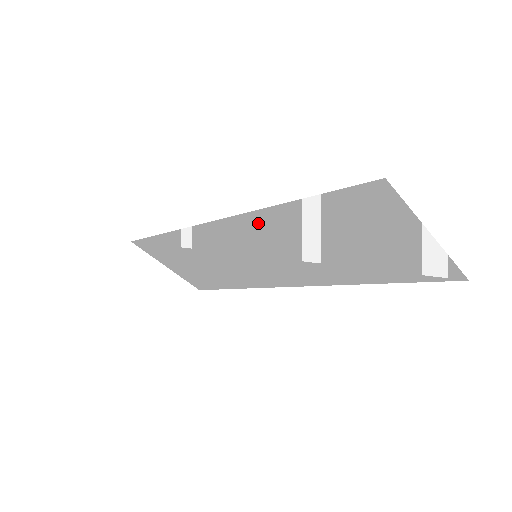
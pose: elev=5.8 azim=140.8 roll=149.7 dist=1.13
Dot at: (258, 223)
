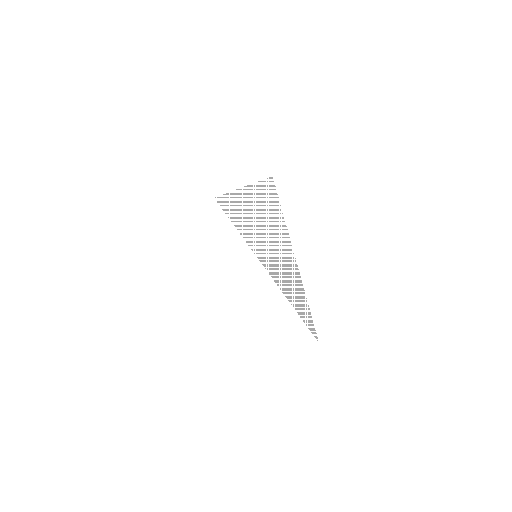
Dot at: (233, 288)
